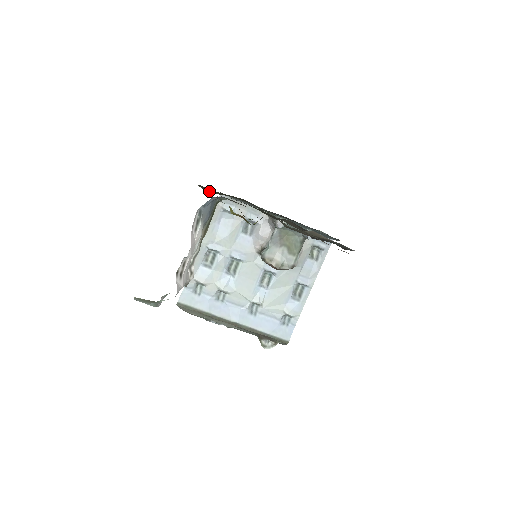
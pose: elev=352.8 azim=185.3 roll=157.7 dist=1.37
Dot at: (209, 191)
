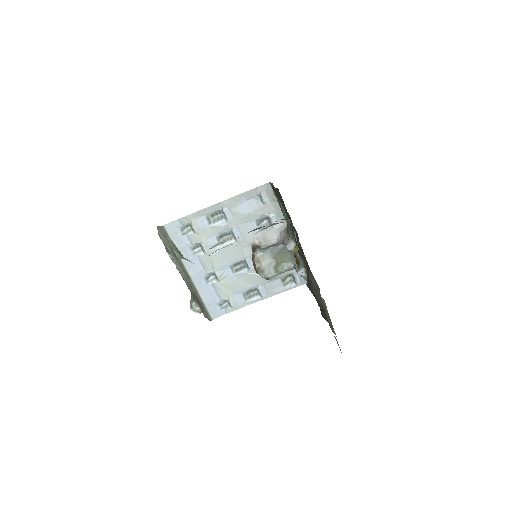
Dot at: occluded
